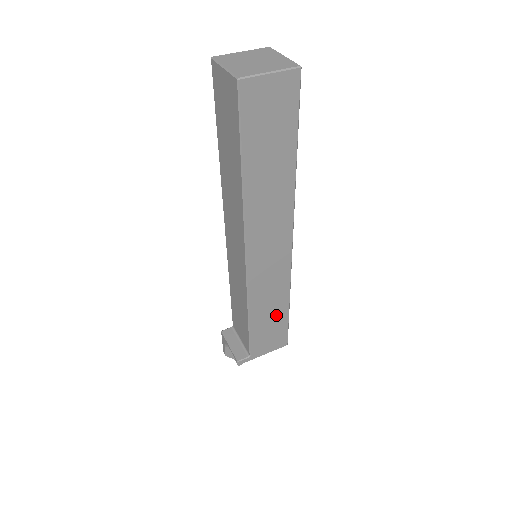
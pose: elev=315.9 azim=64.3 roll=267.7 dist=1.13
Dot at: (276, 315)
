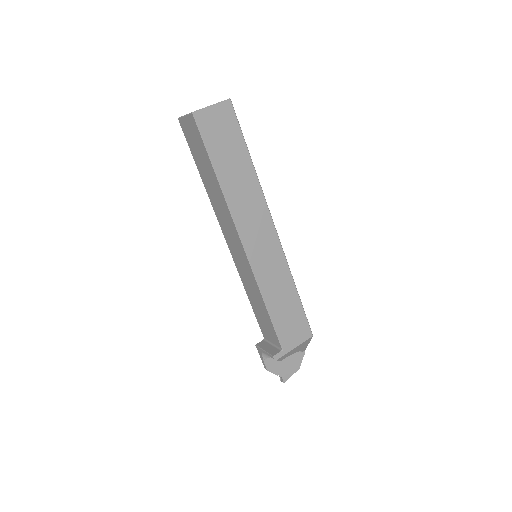
Dot at: (289, 302)
